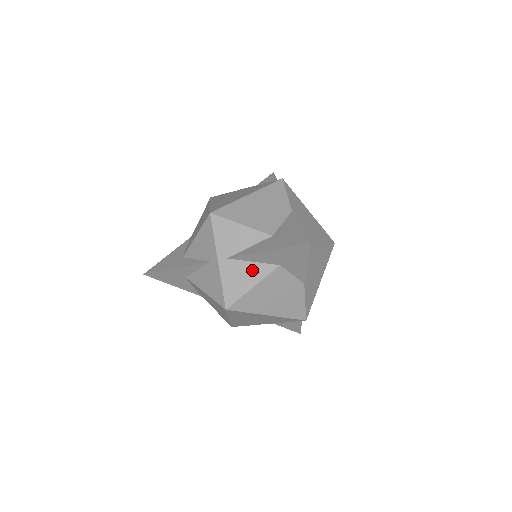
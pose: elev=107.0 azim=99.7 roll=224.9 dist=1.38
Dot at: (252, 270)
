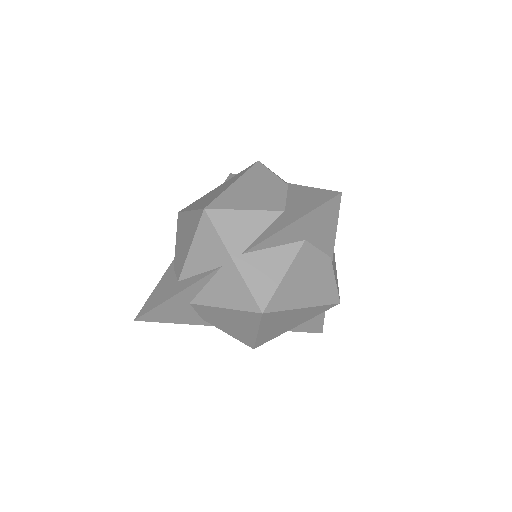
Dot at: (276, 257)
